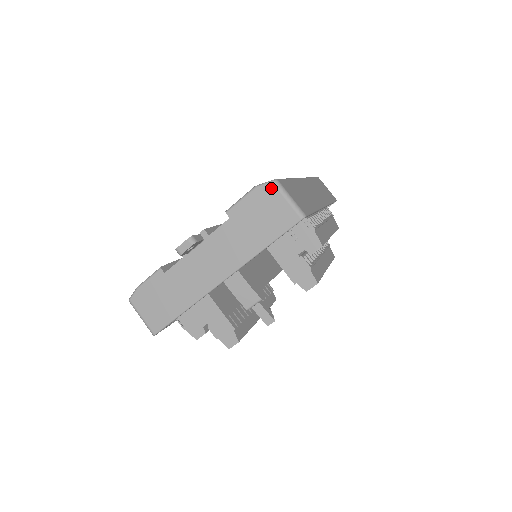
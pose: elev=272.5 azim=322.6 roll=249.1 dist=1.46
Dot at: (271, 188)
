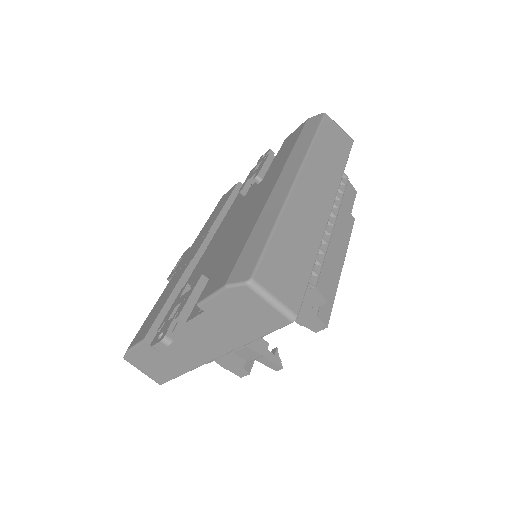
Dot at: (246, 291)
